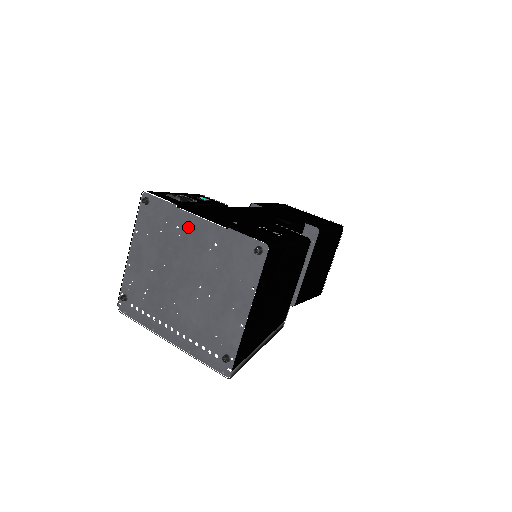
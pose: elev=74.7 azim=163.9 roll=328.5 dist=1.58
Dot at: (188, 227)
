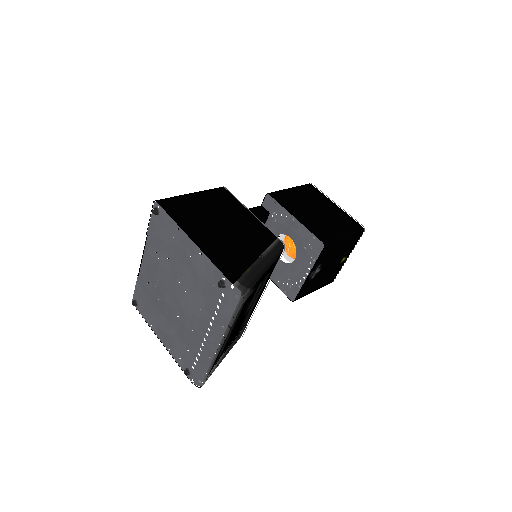
Dot at: (147, 272)
